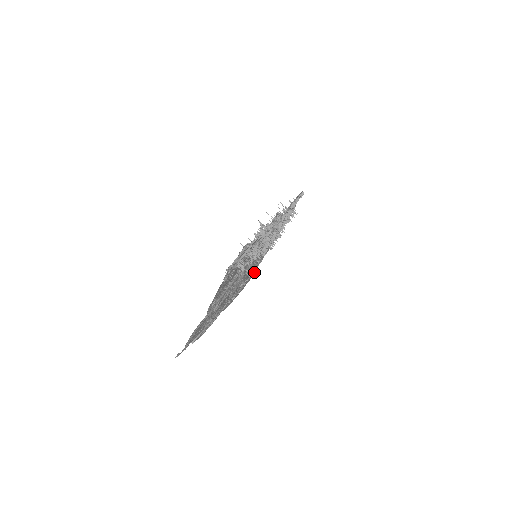
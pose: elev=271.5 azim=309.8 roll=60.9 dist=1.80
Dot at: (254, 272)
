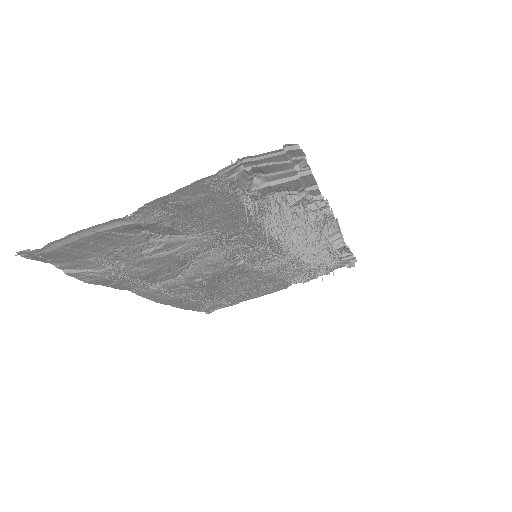
Dot at: (213, 310)
